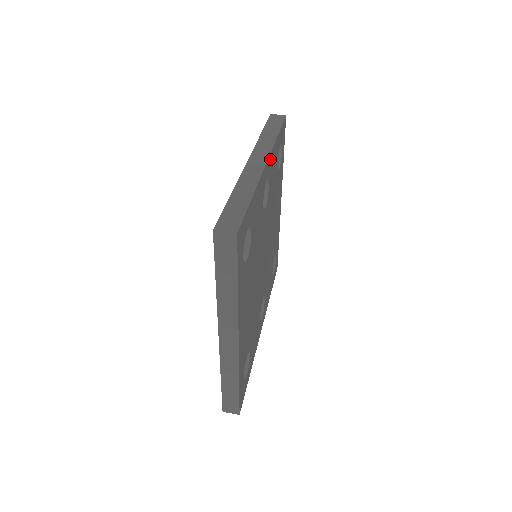
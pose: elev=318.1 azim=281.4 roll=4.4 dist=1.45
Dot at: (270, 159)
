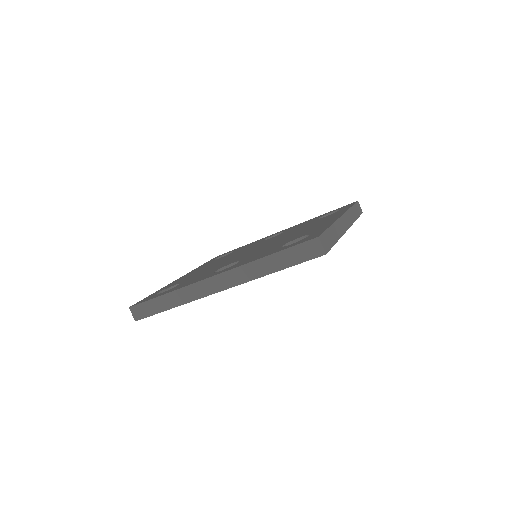
Dot at: occluded
